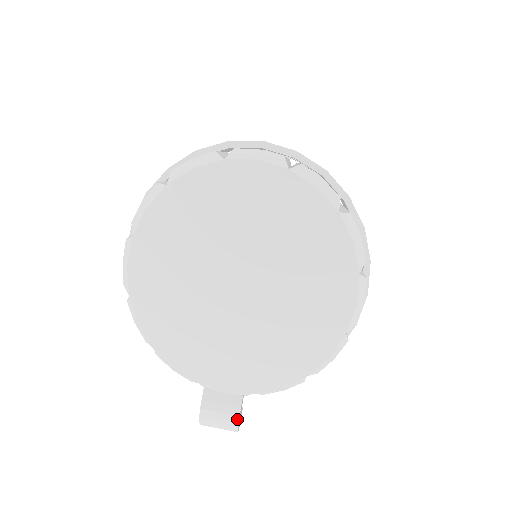
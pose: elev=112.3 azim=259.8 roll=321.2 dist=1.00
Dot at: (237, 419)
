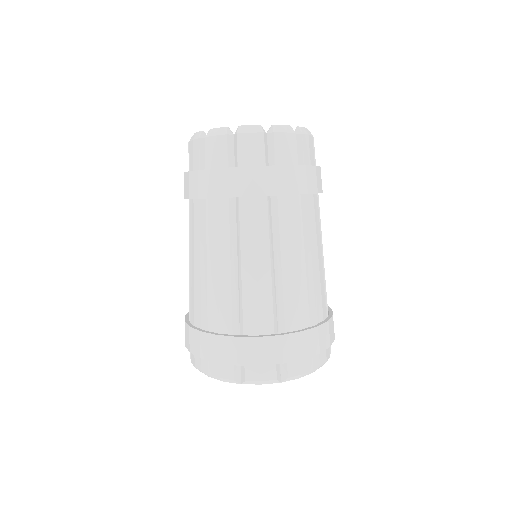
Dot at: occluded
